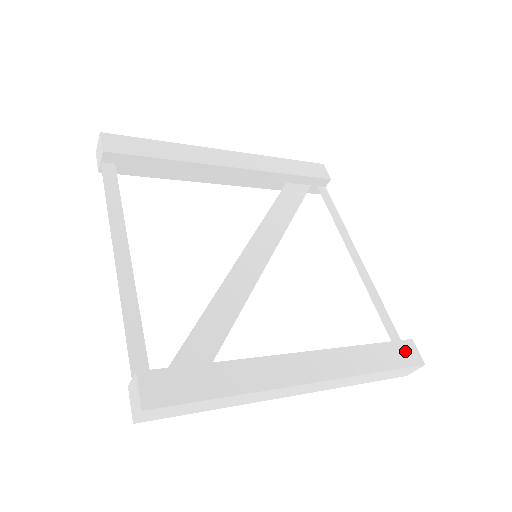
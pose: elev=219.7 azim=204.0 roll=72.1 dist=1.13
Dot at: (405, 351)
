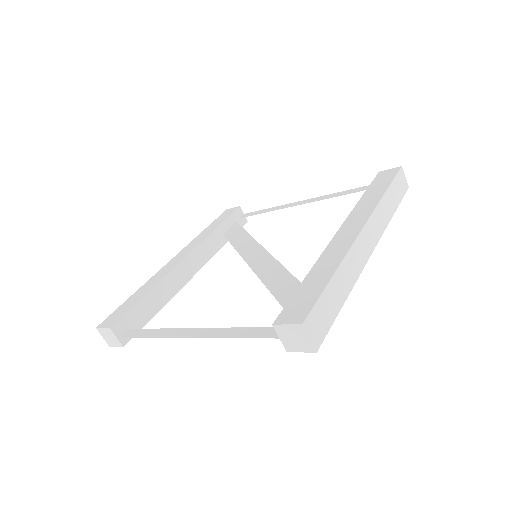
Dot at: (384, 176)
